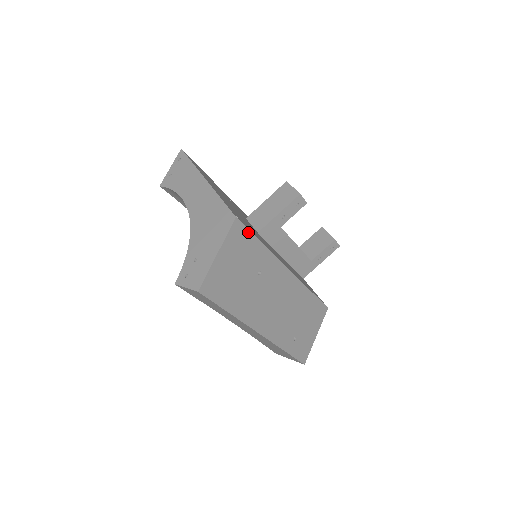
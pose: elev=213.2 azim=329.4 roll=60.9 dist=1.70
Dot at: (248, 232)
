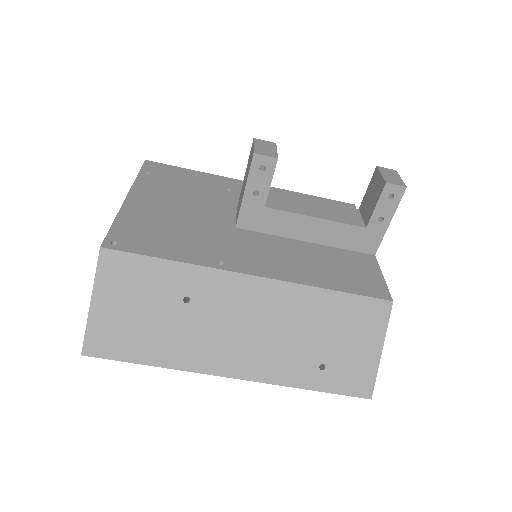
Dot at: (134, 256)
